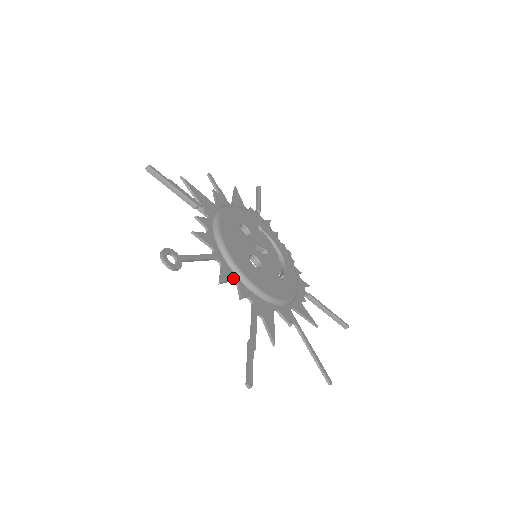
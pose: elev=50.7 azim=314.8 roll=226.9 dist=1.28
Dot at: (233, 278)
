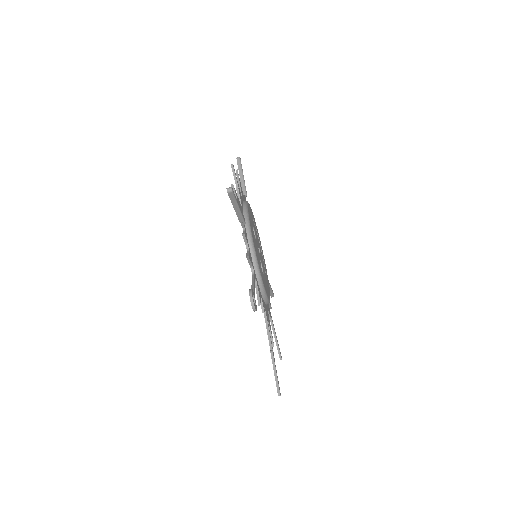
Dot at: (260, 293)
